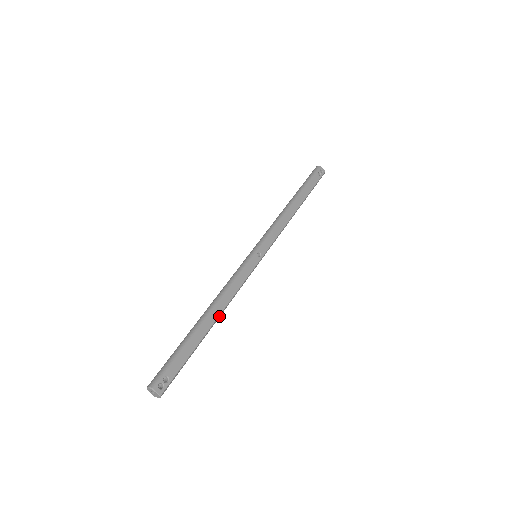
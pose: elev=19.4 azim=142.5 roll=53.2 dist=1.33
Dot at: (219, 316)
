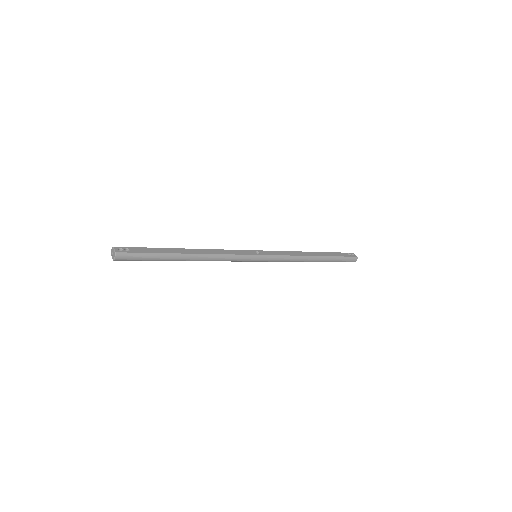
Dot at: (197, 255)
